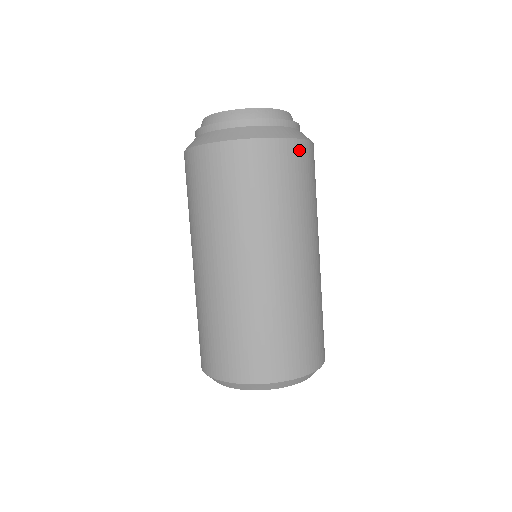
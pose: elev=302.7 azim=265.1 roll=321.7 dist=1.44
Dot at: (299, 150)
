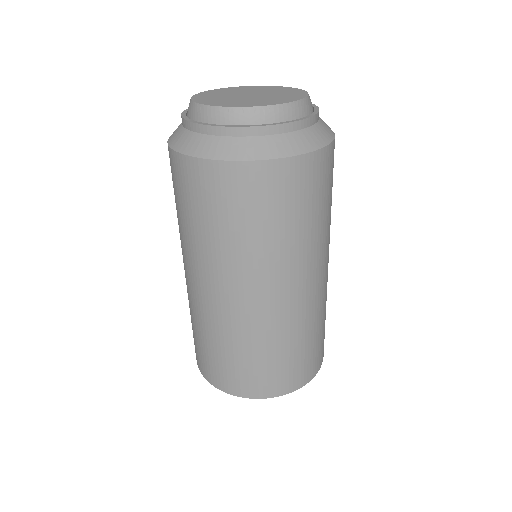
Dot at: (316, 164)
